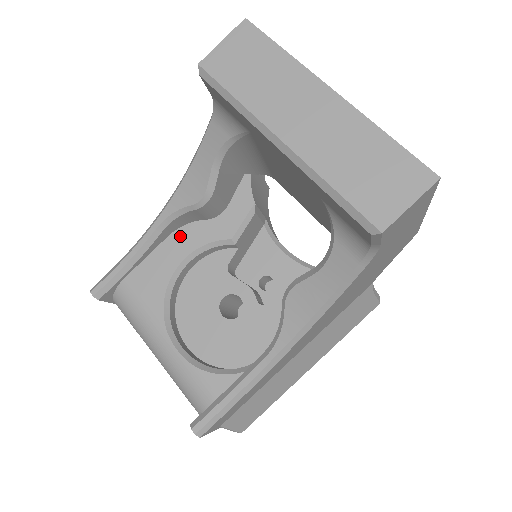
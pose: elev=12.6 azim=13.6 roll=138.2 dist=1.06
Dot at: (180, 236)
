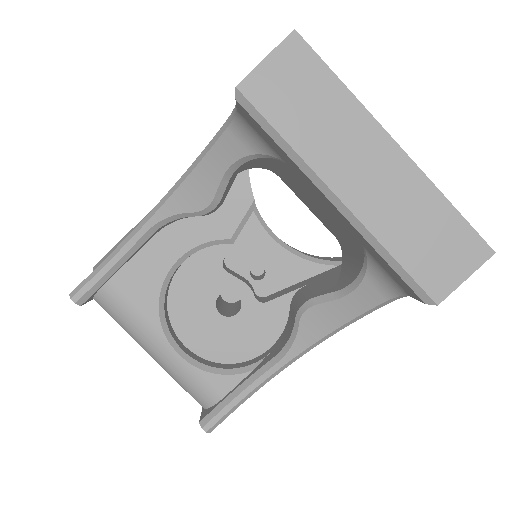
Dot at: (171, 234)
